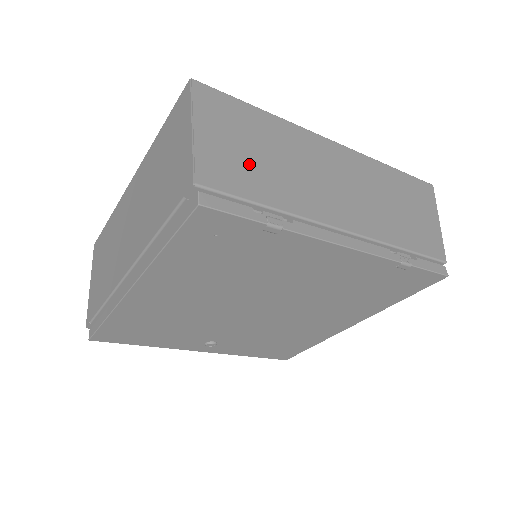
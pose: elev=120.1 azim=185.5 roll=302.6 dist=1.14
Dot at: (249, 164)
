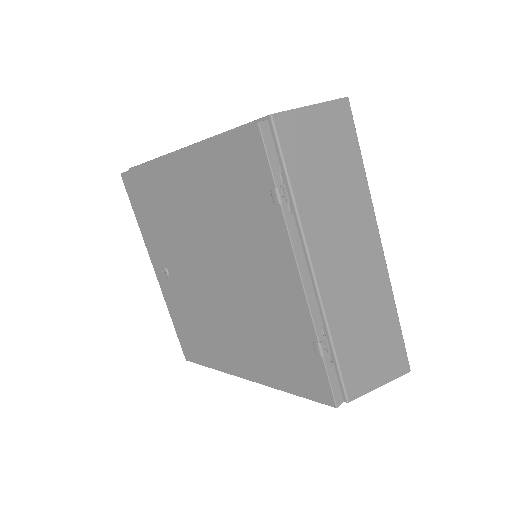
Dot at: (314, 161)
